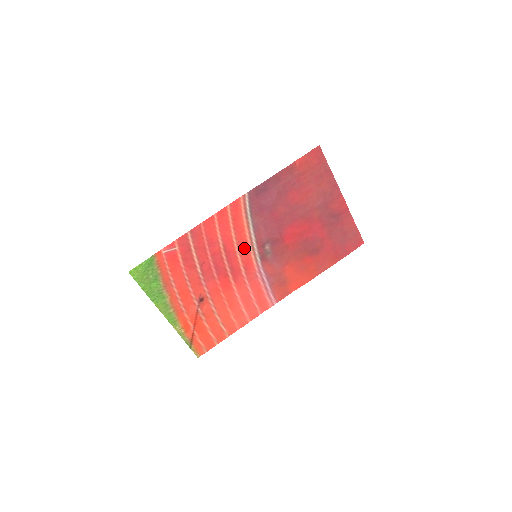
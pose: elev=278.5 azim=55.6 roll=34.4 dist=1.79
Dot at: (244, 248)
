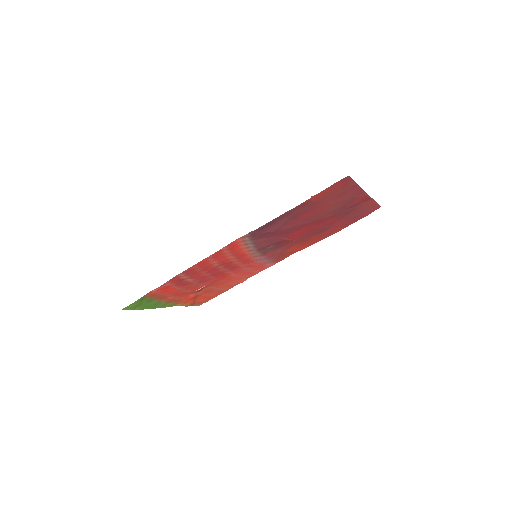
Dot at: (243, 257)
